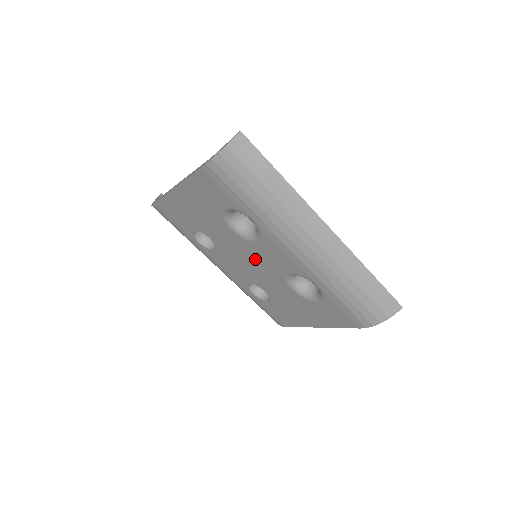
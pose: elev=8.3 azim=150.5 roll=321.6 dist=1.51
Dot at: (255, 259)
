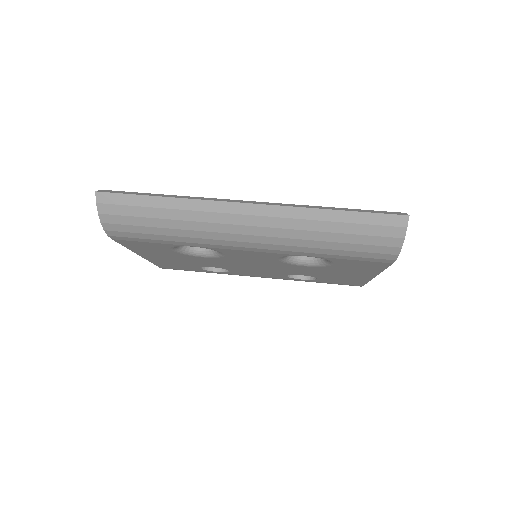
Dot at: (250, 263)
